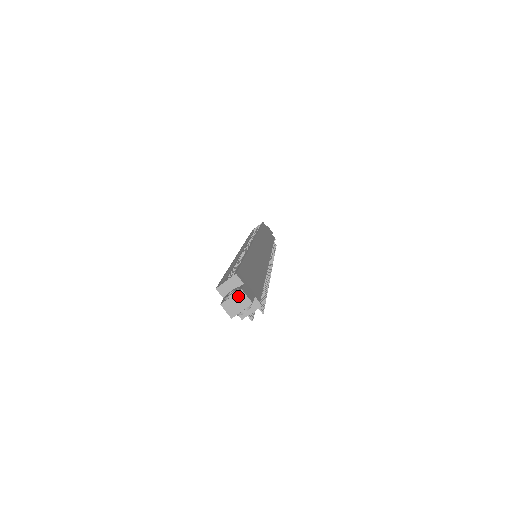
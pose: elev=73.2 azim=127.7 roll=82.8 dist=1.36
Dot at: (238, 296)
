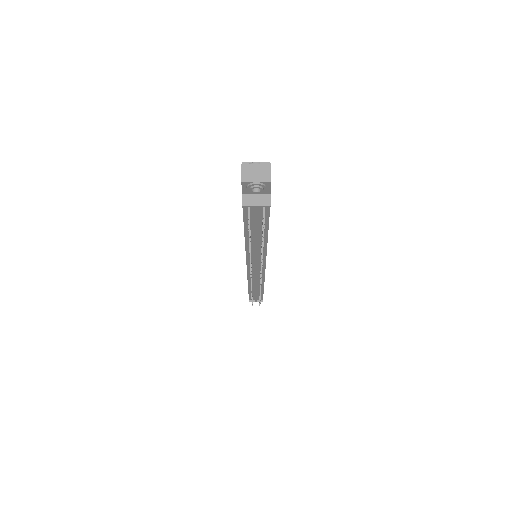
Dot at: (263, 167)
